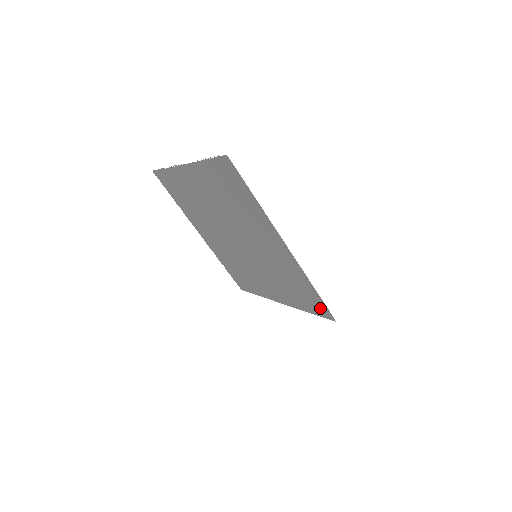
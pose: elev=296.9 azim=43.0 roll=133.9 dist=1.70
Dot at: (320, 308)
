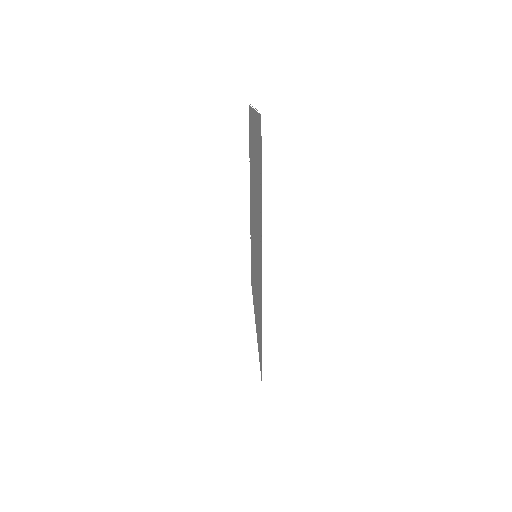
Dot at: occluded
